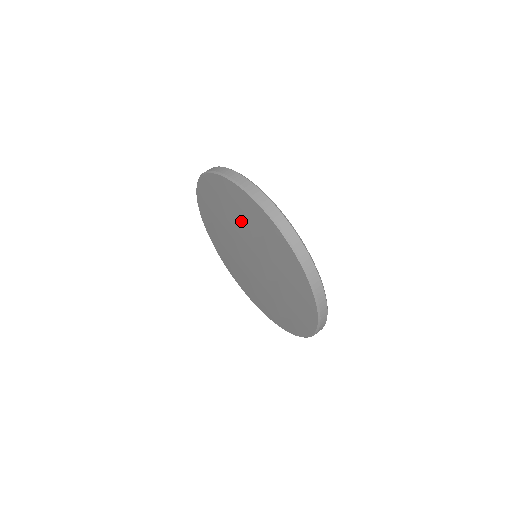
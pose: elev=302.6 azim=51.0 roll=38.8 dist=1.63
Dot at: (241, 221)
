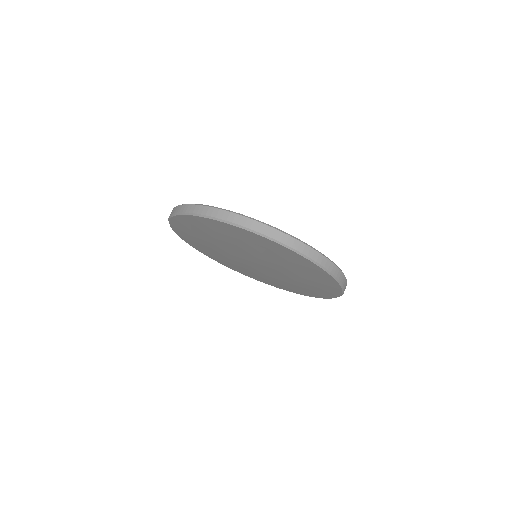
Dot at: (219, 239)
